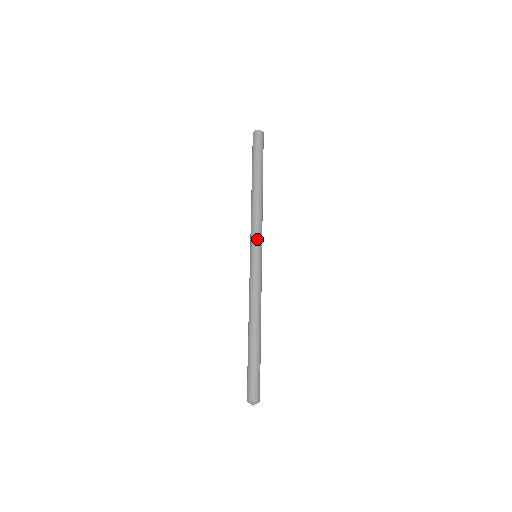
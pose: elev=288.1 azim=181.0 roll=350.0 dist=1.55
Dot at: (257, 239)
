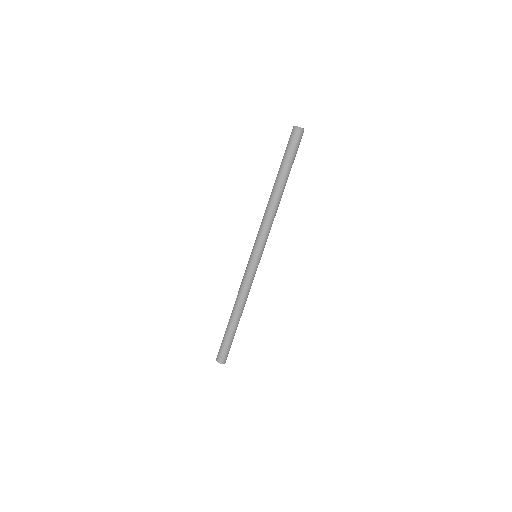
Dot at: (258, 243)
